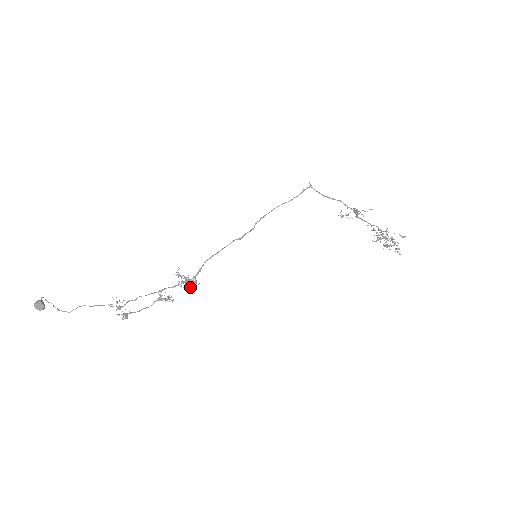
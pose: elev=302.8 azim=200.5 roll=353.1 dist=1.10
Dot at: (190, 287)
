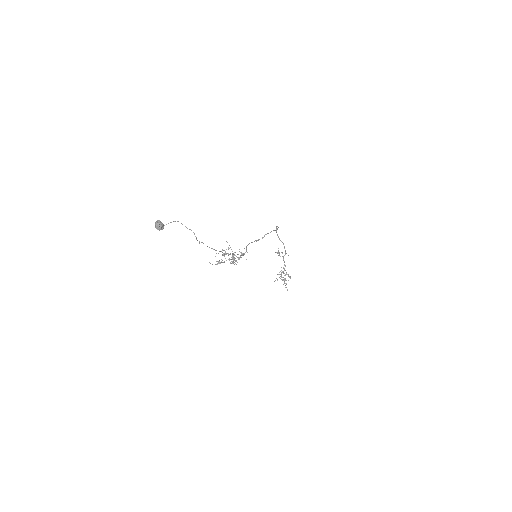
Dot at: occluded
